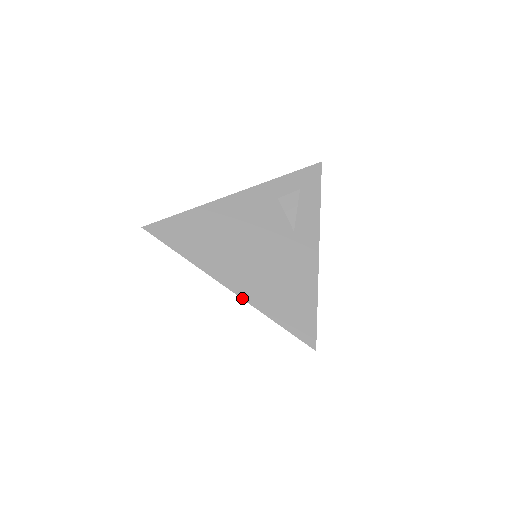
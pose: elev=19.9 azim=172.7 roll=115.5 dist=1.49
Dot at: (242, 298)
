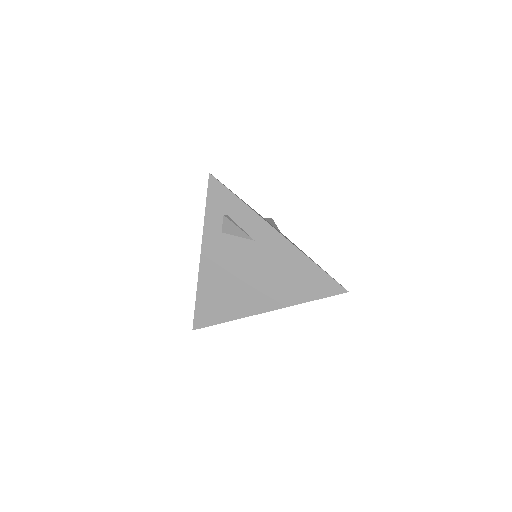
Dot at: occluded
